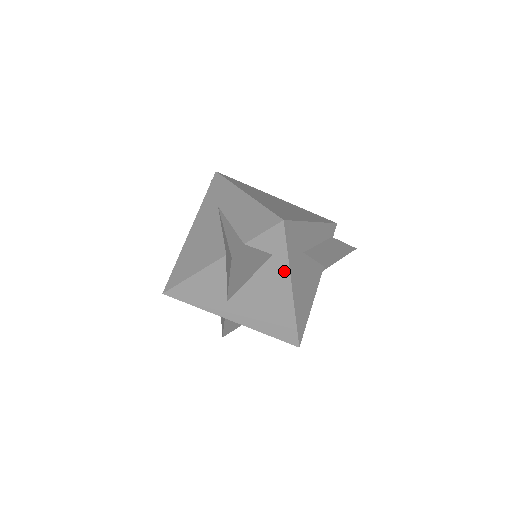
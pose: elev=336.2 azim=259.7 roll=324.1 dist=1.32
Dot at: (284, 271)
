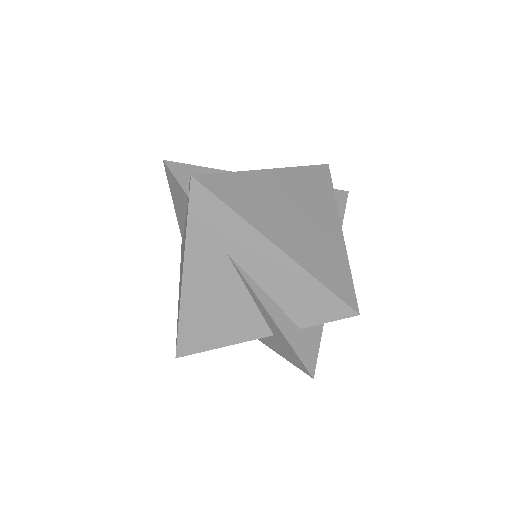
Dot at: occluded
